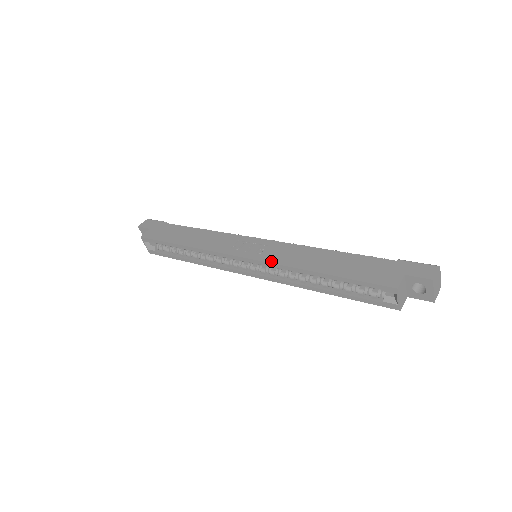
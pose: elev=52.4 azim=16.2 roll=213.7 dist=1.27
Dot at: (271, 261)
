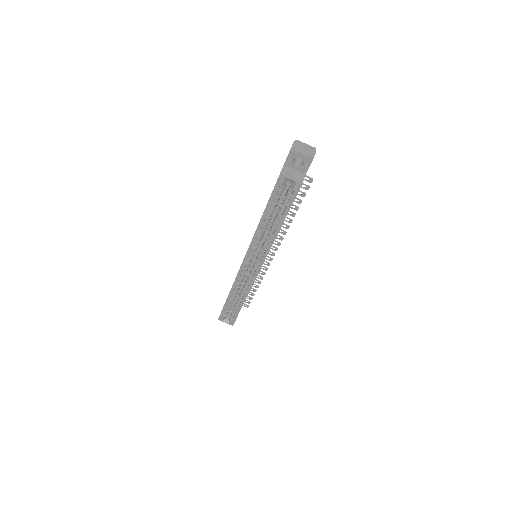
Dot at: (249, 245)
